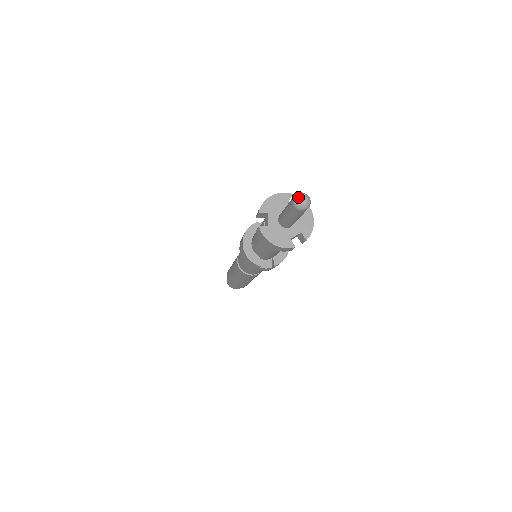
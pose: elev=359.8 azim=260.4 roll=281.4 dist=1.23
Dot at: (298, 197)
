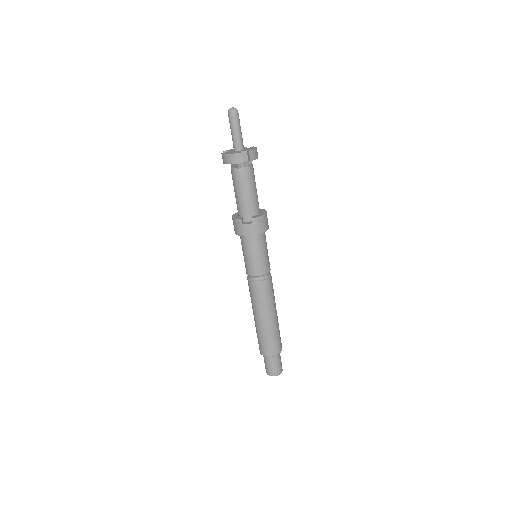
Dot at: (230, 109)
